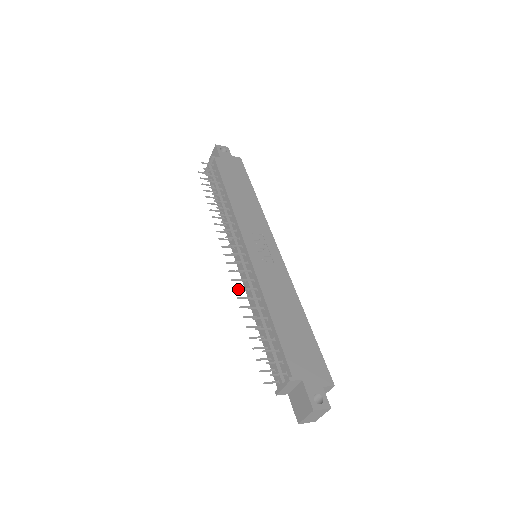
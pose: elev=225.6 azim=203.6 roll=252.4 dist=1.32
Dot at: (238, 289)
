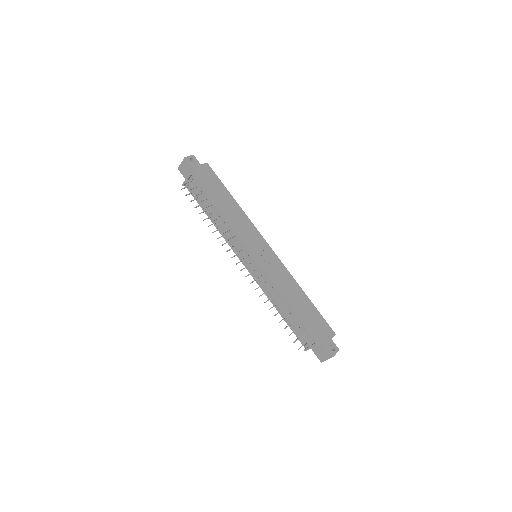
Dot at: occluded
